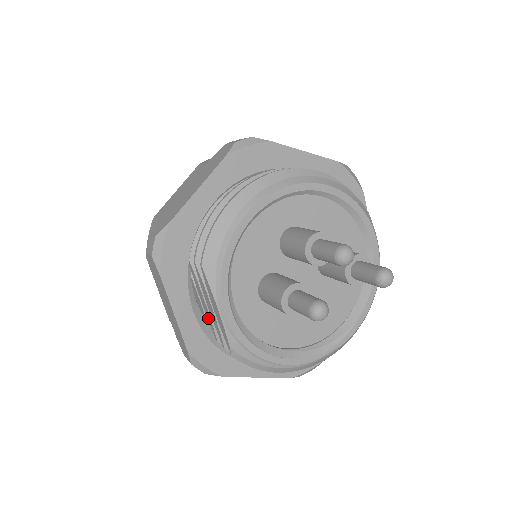
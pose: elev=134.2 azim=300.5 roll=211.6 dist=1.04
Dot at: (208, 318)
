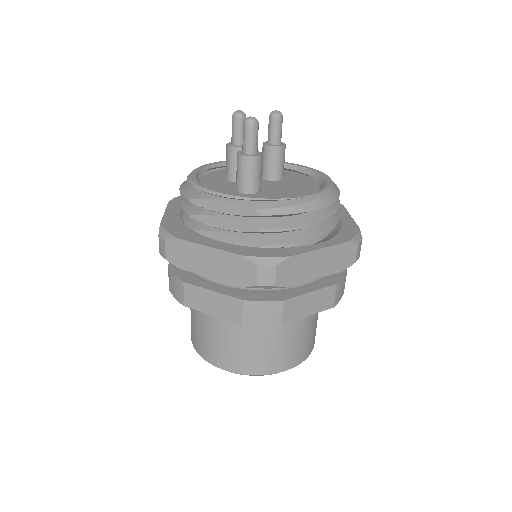
Dot at: (239, 244)
